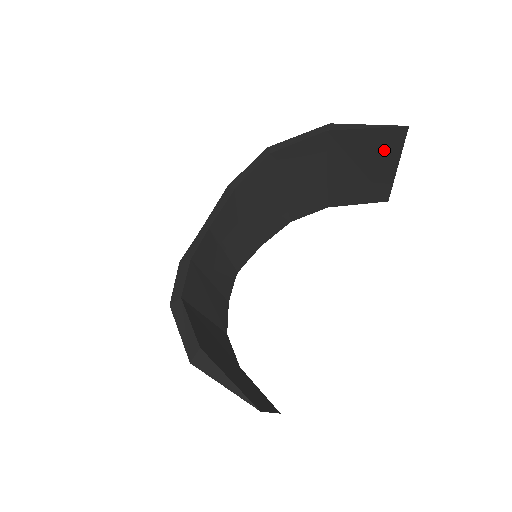
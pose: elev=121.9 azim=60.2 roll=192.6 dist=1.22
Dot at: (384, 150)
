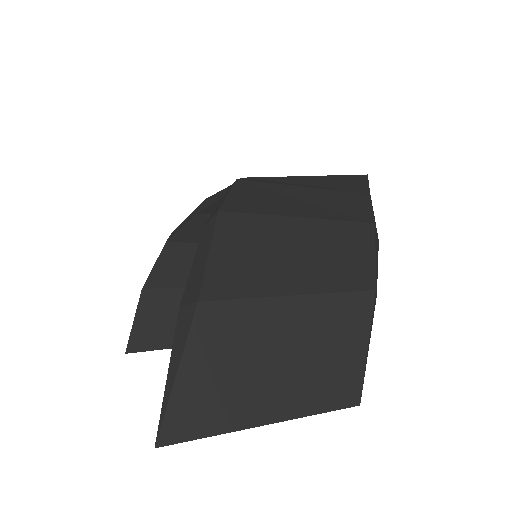
Dot at: (220, 403)
